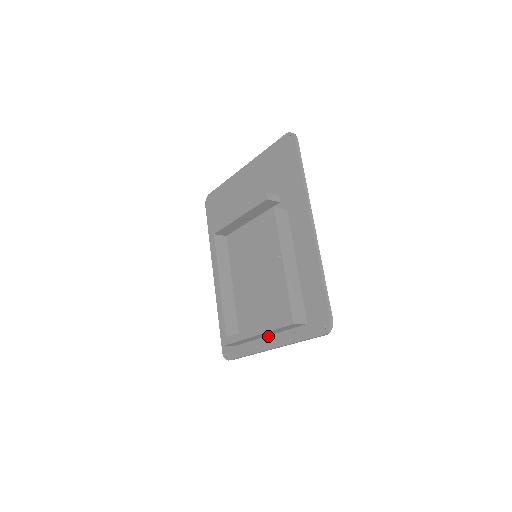
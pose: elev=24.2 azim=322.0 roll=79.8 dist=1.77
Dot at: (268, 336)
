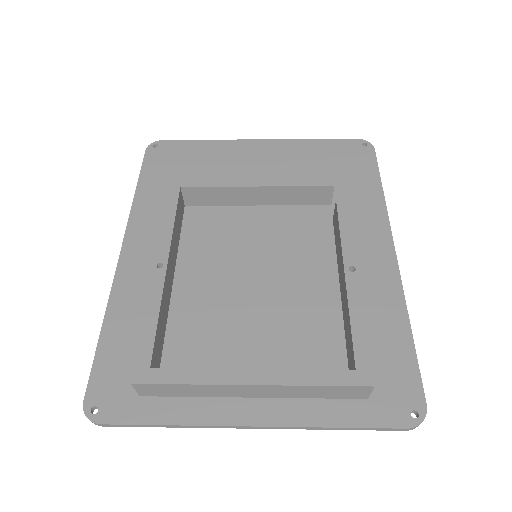
Dot at: (252, 398)
